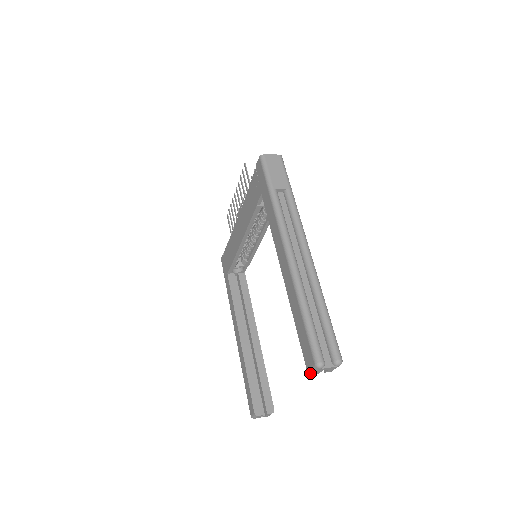
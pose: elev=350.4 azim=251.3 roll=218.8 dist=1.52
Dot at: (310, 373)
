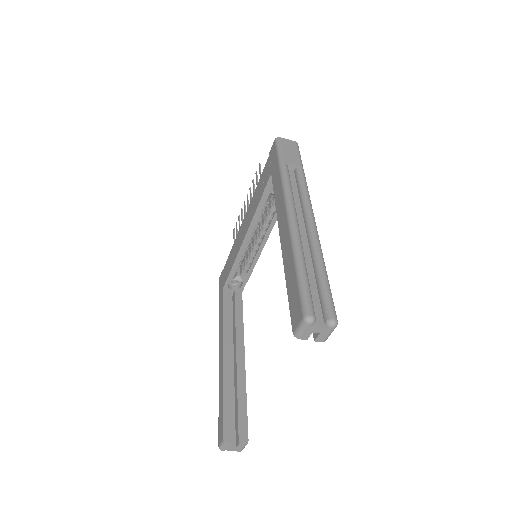
Dot at: (296, 336)
